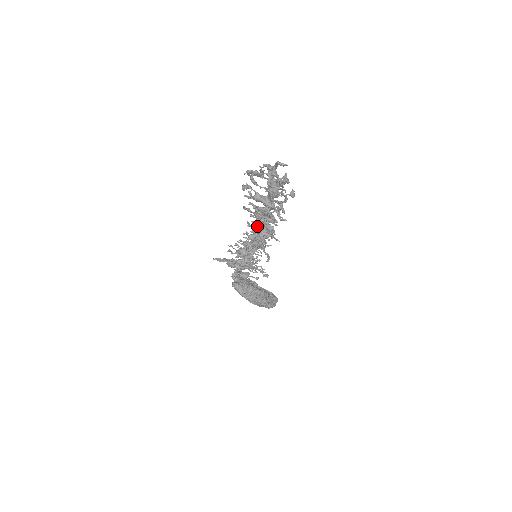
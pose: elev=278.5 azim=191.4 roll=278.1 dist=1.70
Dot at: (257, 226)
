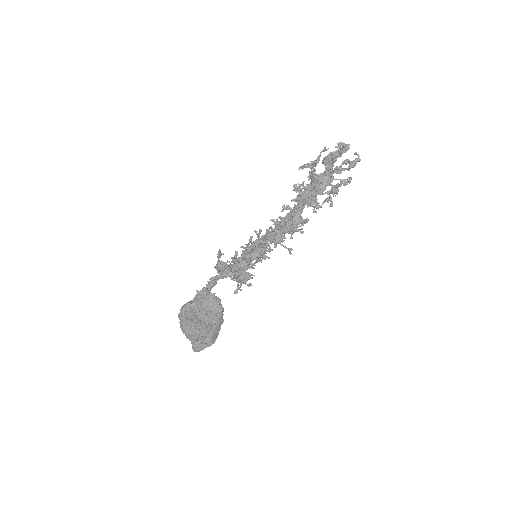
Dot at: (293, 212)
